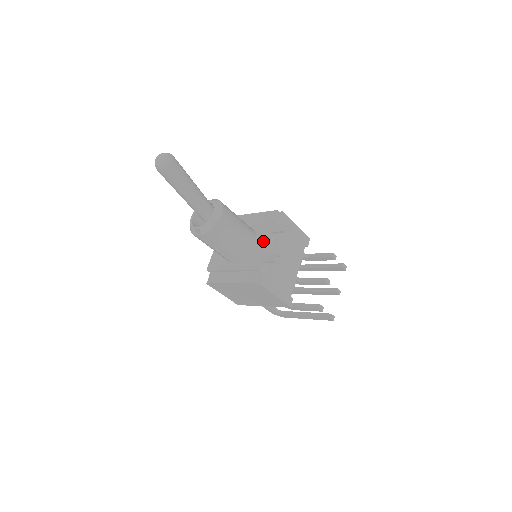
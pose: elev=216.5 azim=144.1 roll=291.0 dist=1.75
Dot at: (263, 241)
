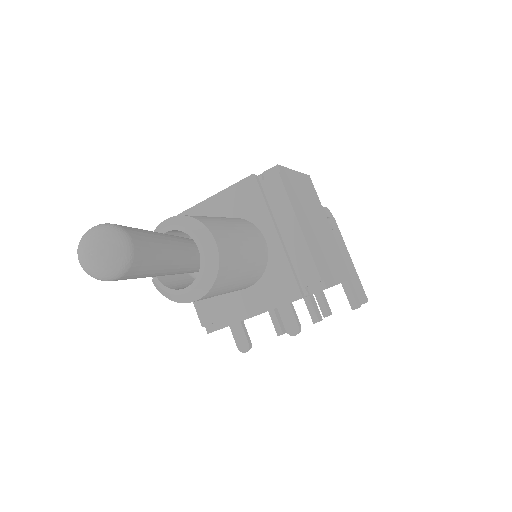
Dot at: (257, 302)
